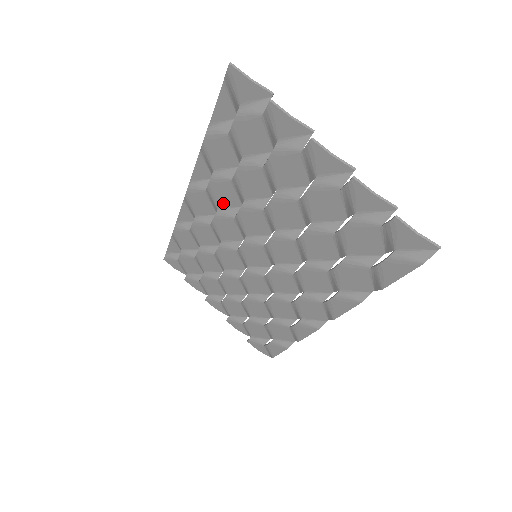
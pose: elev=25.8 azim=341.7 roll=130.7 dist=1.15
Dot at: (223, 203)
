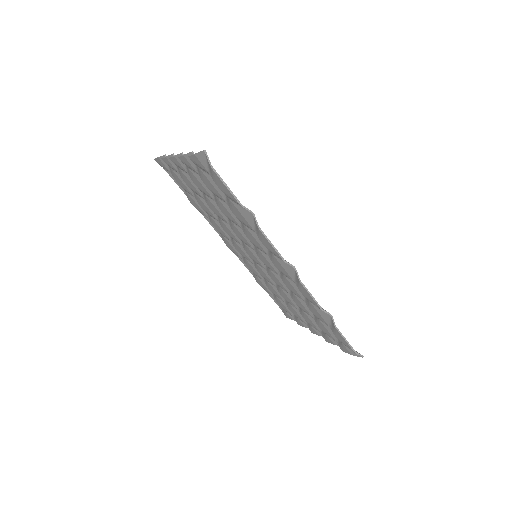
Dot at: (226, 235)
